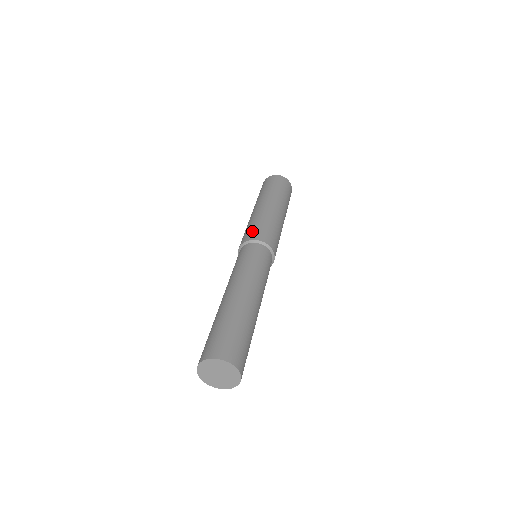
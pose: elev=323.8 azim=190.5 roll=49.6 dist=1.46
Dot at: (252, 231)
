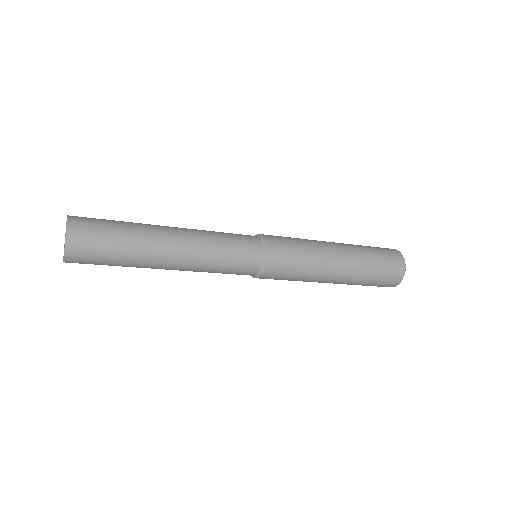
Dot at: occluded
